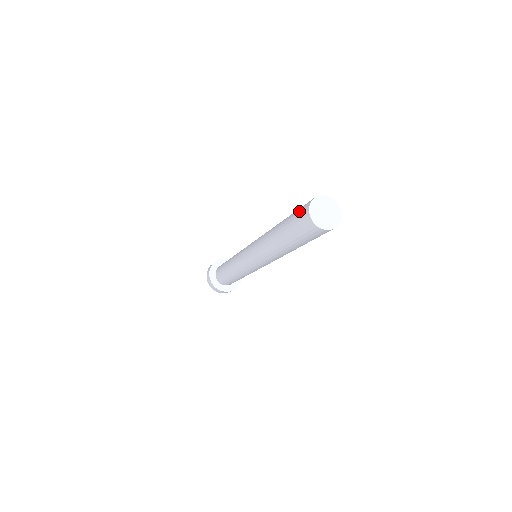
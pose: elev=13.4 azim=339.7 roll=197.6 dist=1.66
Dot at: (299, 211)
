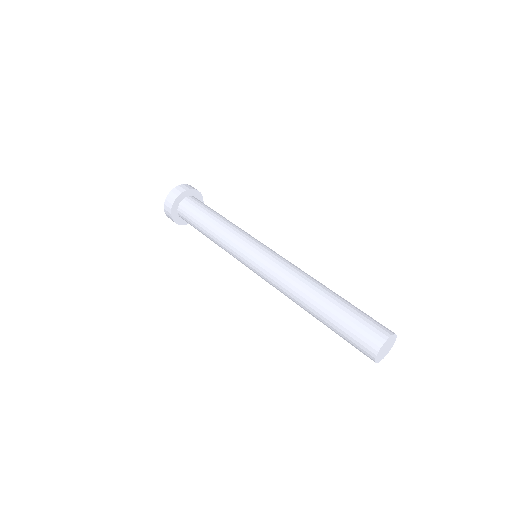
Dot at: occluded
